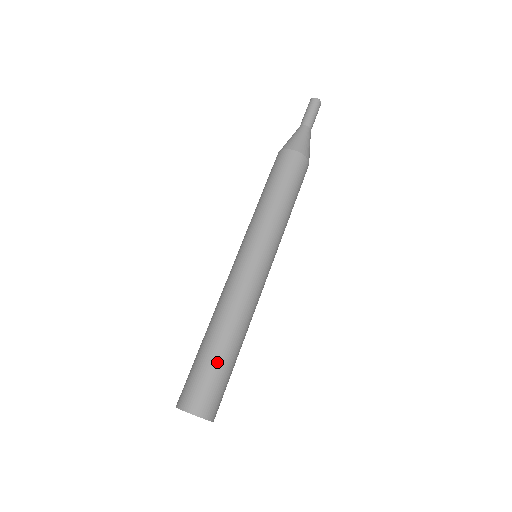
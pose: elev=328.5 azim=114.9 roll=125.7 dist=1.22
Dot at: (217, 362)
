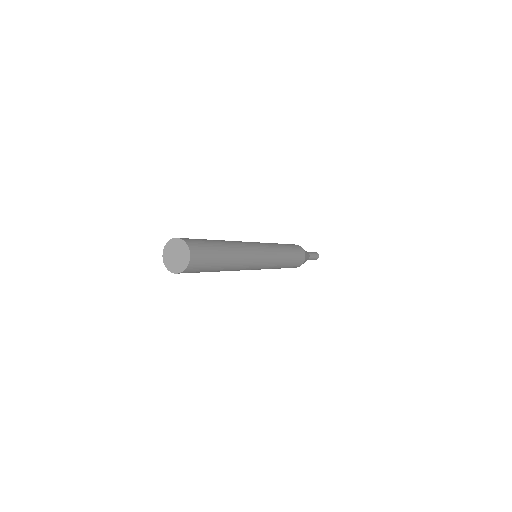
Dot at: (211, 241)
